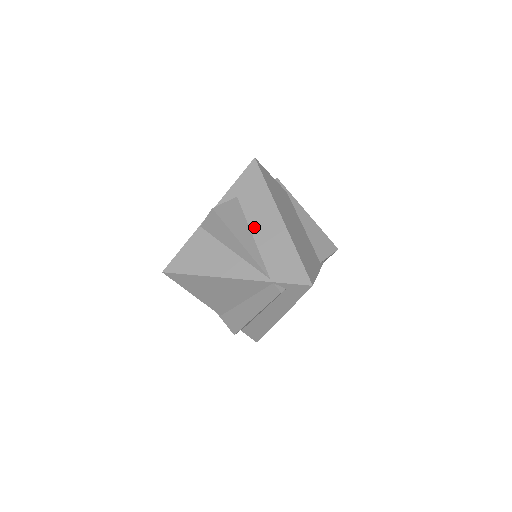
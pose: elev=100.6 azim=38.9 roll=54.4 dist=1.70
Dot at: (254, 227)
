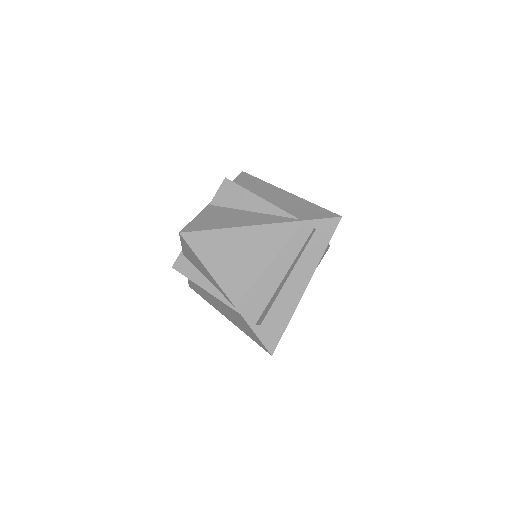
Dot at: (264, 198)
